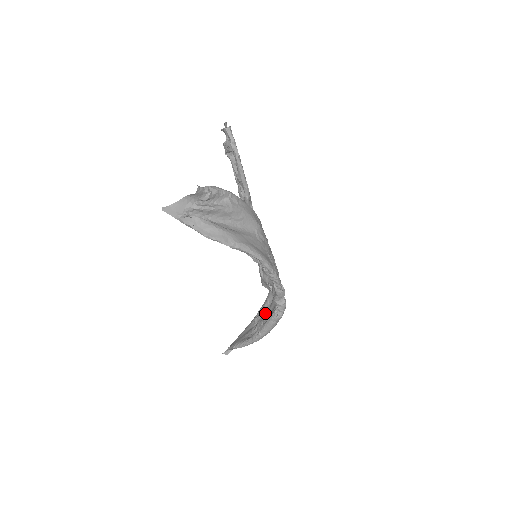
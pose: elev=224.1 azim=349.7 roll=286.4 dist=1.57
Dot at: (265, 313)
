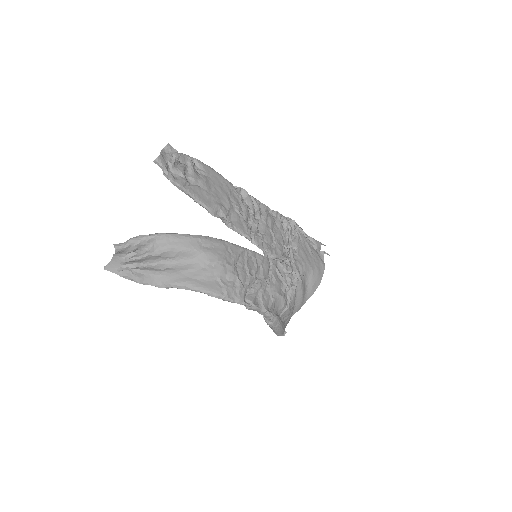
Dot at: occluded
